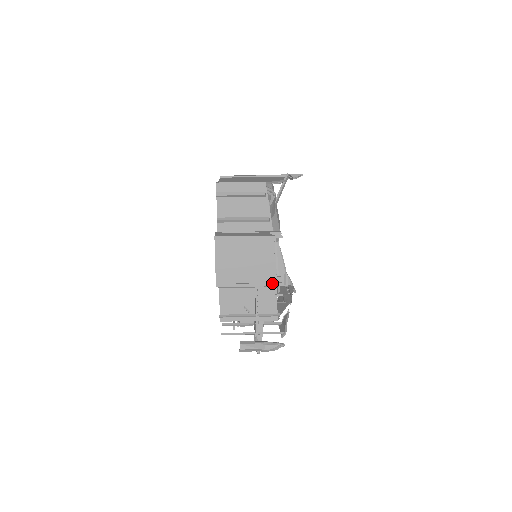
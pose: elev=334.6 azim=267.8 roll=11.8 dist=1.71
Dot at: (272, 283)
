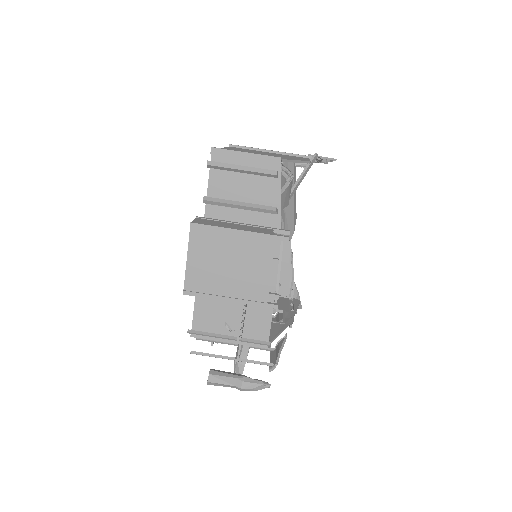
Dot at: (263, 303)
